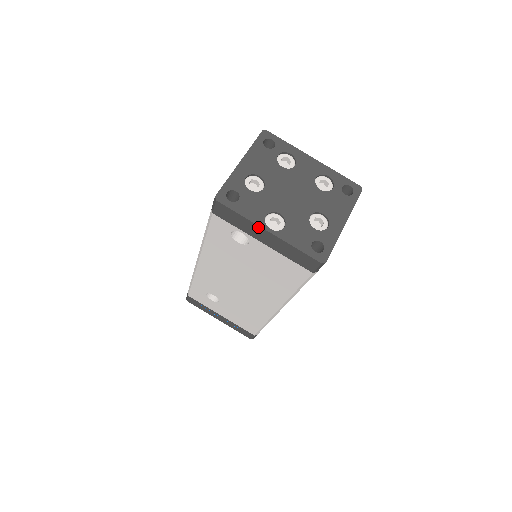
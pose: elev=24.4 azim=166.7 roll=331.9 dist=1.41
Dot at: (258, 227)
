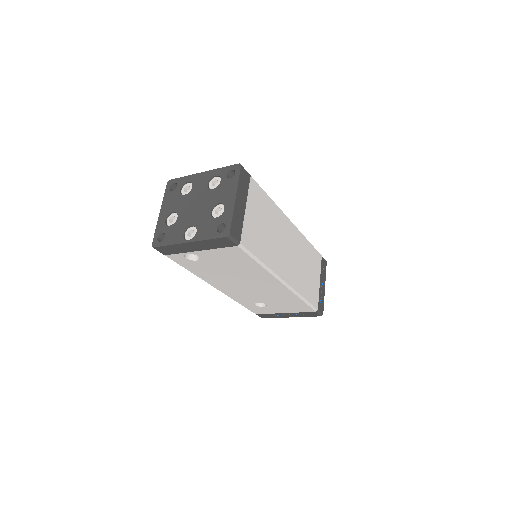
Dot at: (182, 244)
